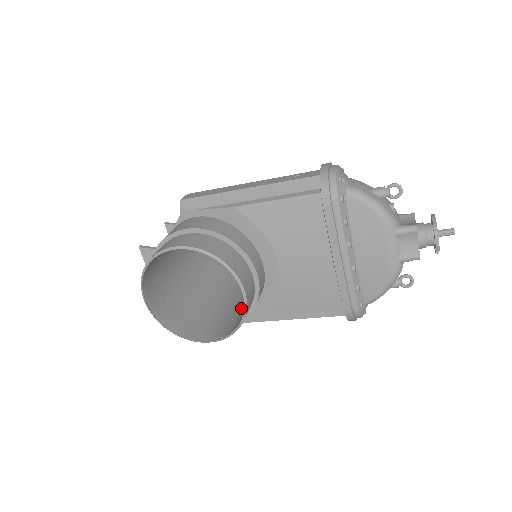
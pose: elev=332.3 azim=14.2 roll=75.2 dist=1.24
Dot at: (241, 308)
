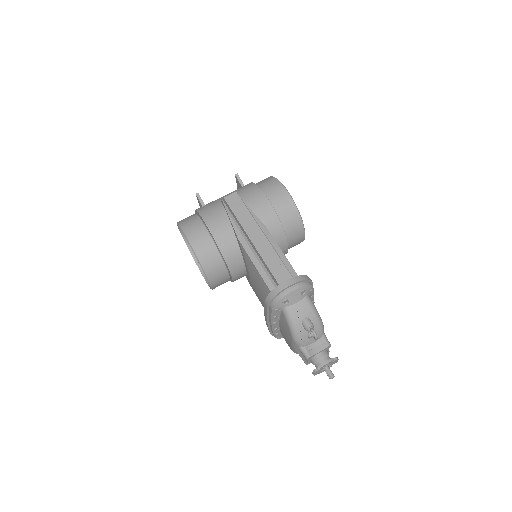
Dot at: occluded
